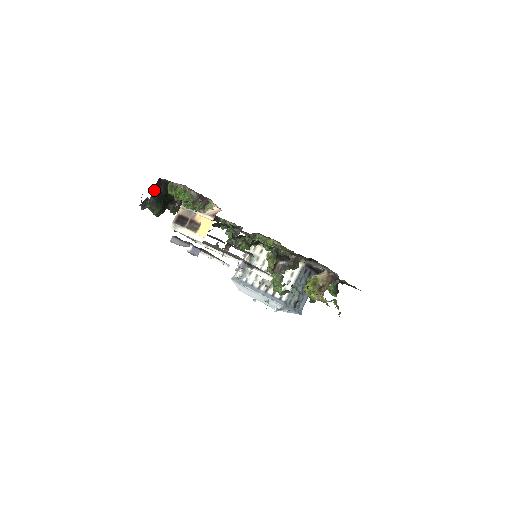
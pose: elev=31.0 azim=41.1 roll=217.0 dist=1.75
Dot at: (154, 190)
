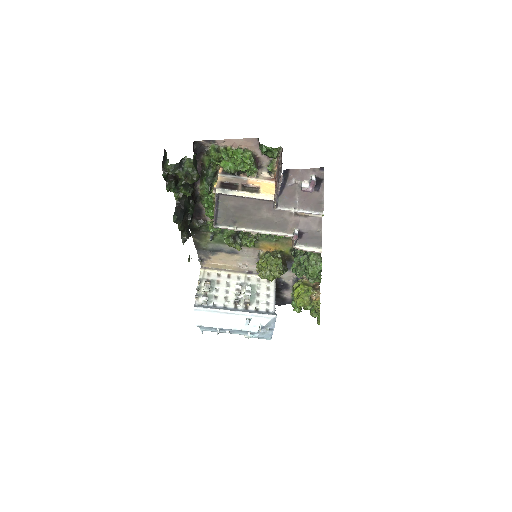
Dot at: occluded
